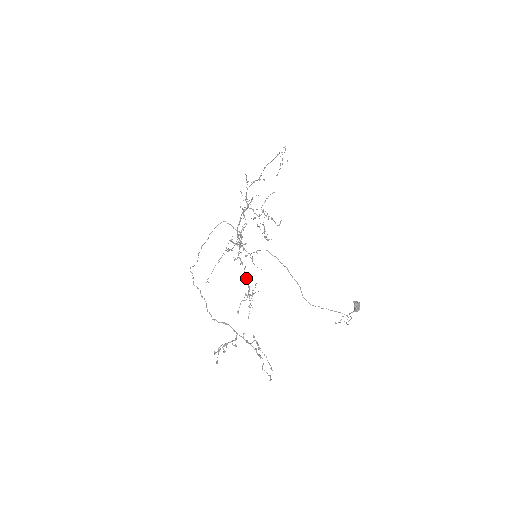
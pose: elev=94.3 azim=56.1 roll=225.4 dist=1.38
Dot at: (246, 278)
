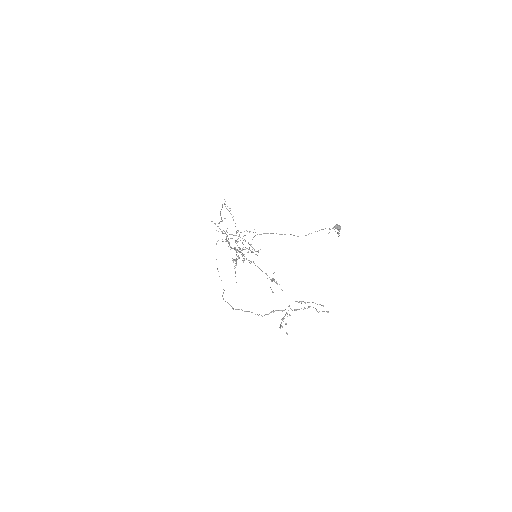
Dot at: occluded
